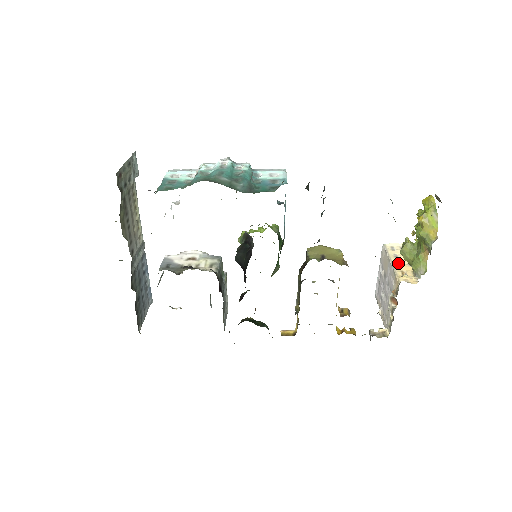
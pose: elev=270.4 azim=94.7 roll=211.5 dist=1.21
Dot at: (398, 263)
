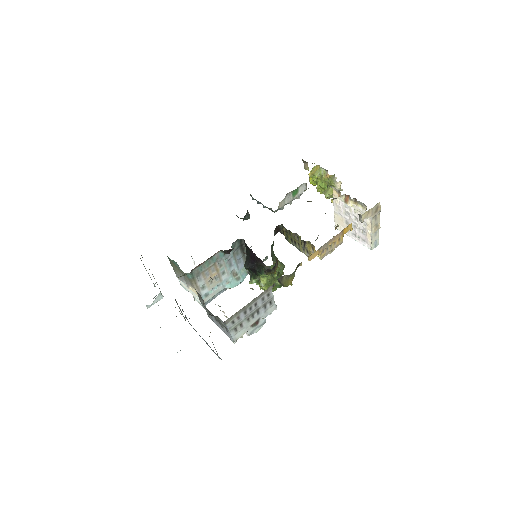
Dot at: occluded
